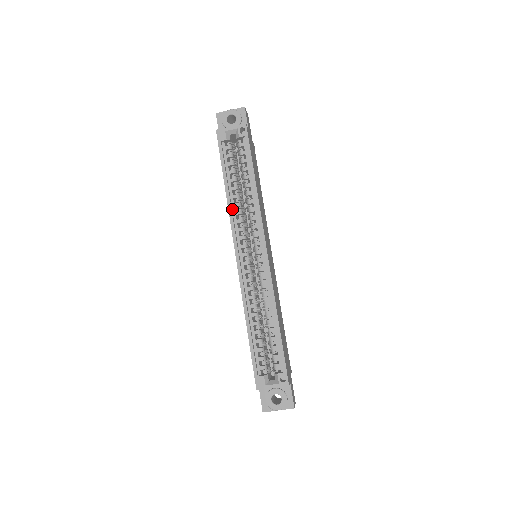
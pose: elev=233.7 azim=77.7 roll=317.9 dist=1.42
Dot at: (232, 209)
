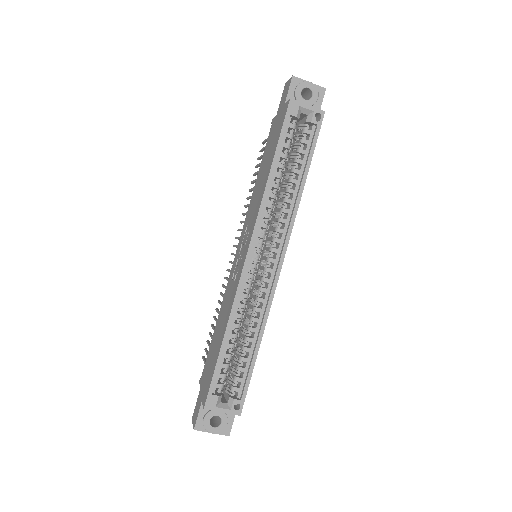
Dot at: (265, 198)
